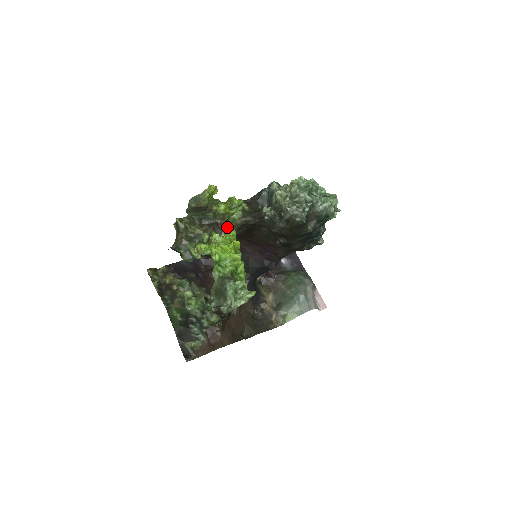
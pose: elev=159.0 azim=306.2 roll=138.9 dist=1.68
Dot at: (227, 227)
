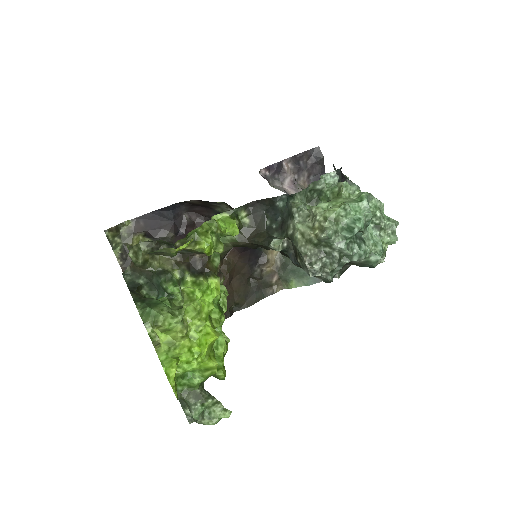
Dot at: (208, 270)
